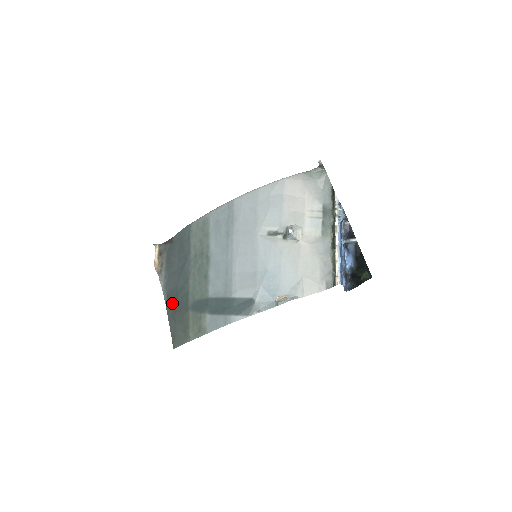
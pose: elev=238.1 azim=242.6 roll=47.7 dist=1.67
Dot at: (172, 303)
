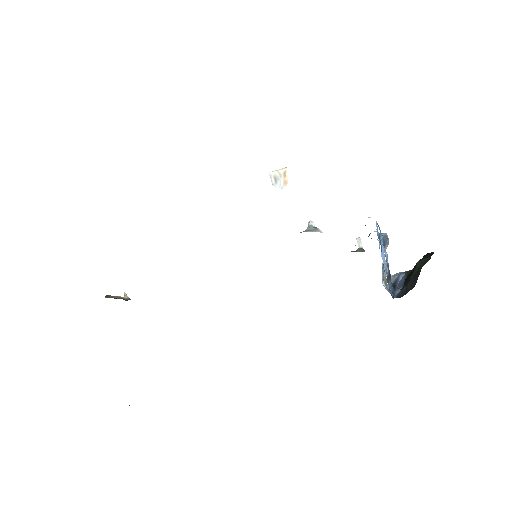
Dot at: occluded
